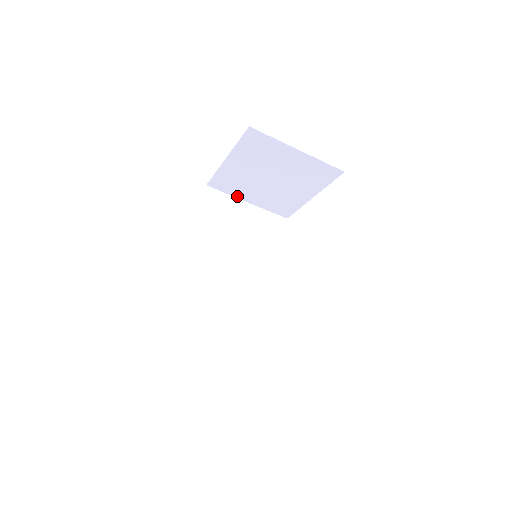
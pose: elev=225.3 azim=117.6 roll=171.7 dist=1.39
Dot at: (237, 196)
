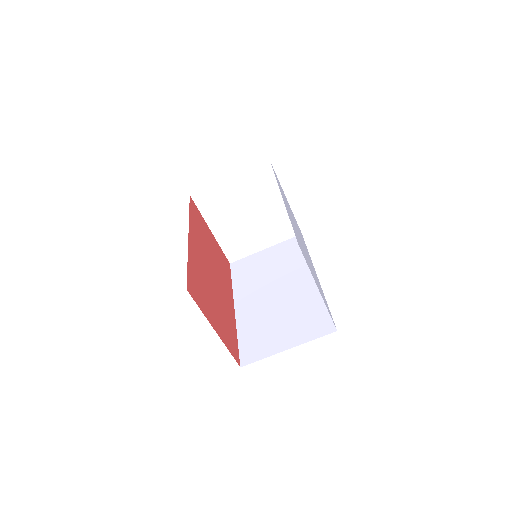
Dot at: (254, 251)
